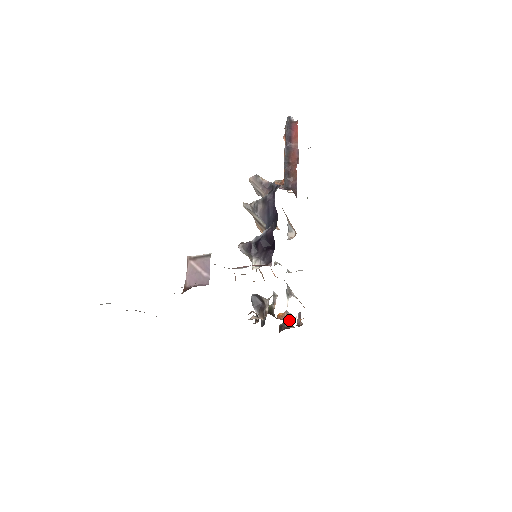
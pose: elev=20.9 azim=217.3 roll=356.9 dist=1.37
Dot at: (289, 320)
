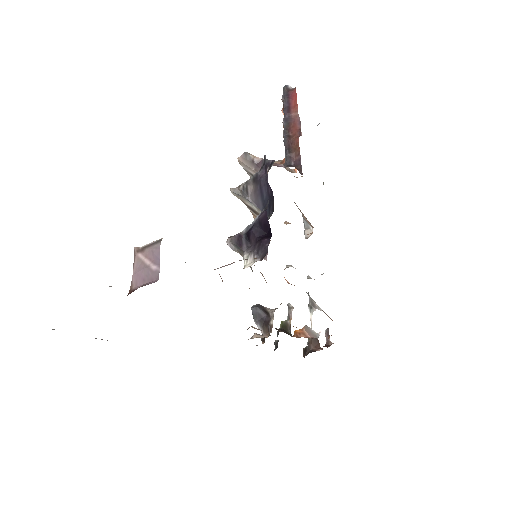
Dot at: (309, 337)
